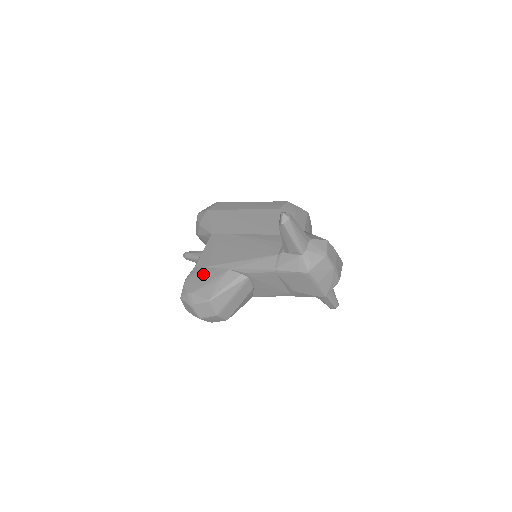
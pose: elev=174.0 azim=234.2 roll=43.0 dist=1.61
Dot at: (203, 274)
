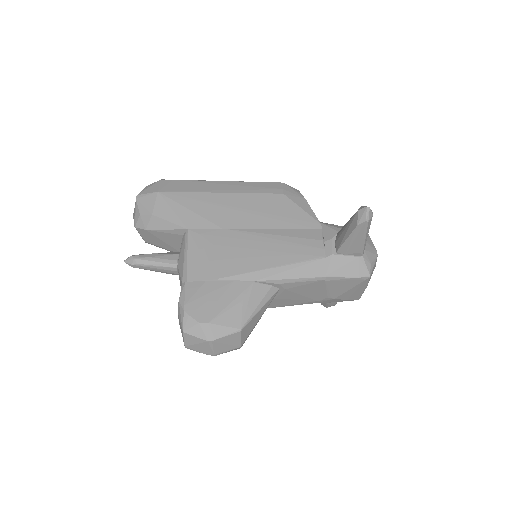
Dot at: (212, 292)
